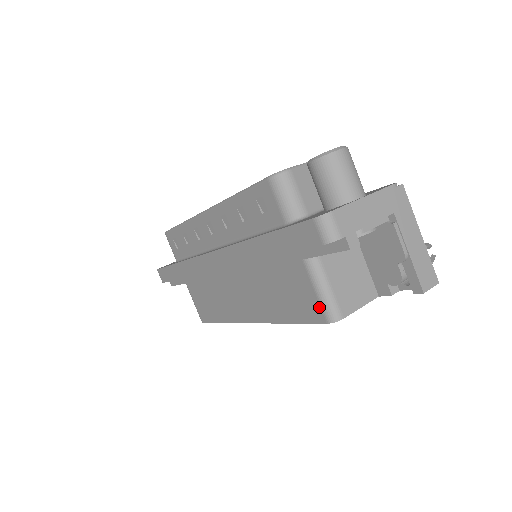
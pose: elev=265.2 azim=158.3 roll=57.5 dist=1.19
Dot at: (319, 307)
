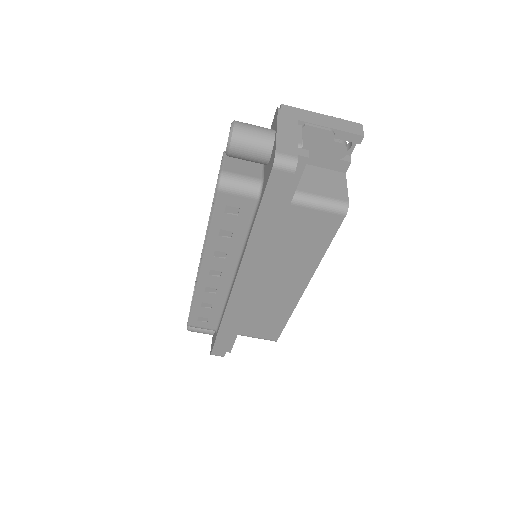
Dot at: (330, 215)
